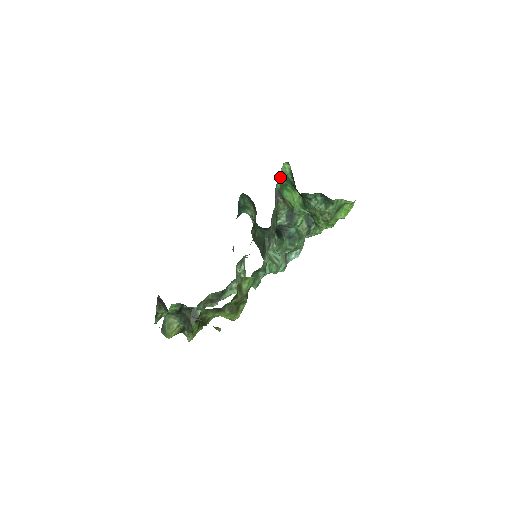
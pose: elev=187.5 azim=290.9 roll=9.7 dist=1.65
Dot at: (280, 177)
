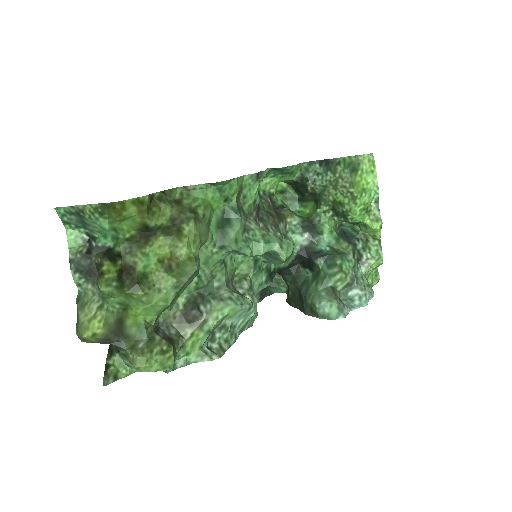
Dot at: (279, 195)
